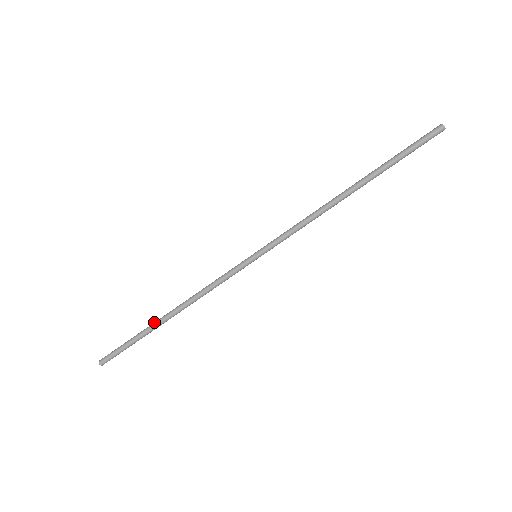
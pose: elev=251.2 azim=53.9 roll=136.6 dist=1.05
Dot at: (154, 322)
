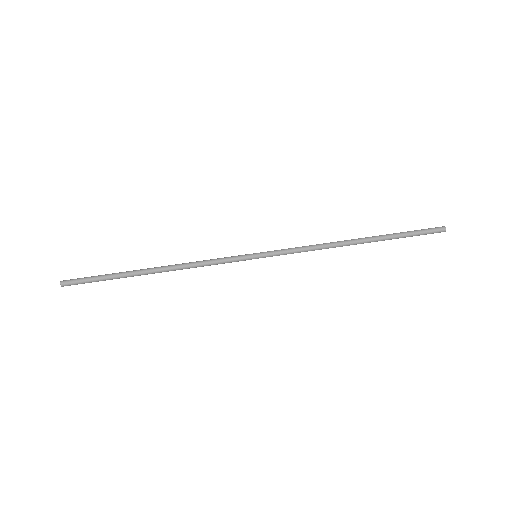
Dot at: (137, 271)
